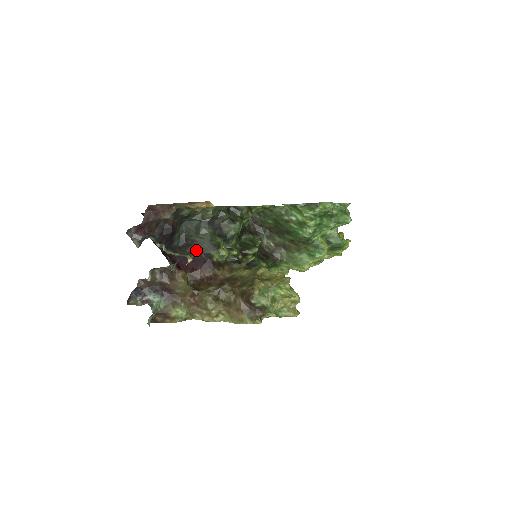
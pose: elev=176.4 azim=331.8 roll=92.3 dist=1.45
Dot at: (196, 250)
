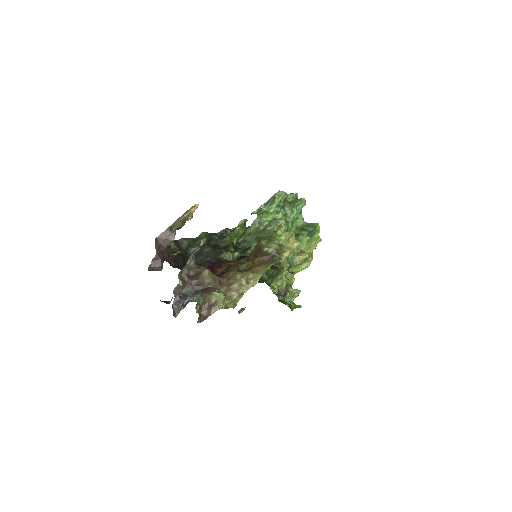
Dot at: (207, 263)
